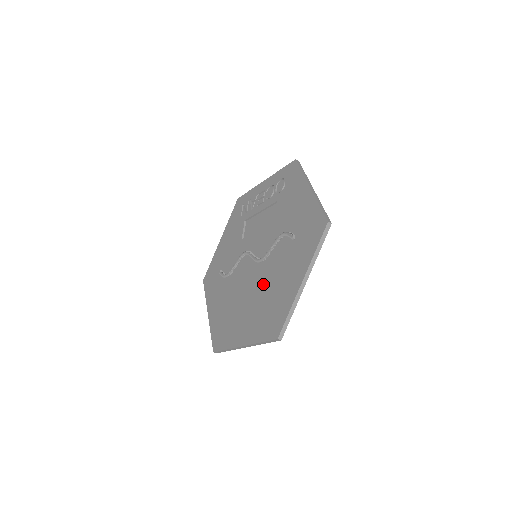
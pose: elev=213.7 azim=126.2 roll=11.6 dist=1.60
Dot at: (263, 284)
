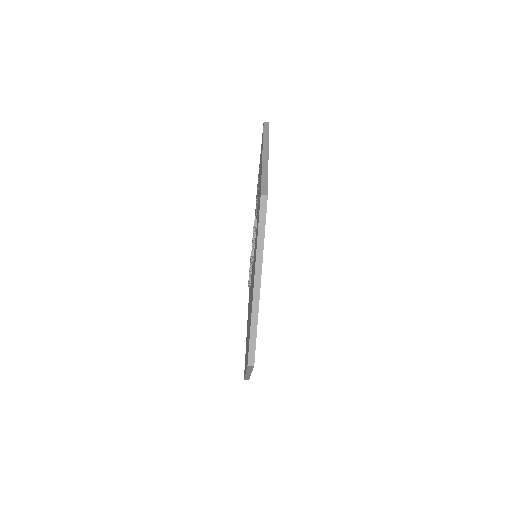
Dot at: (251, 292)
